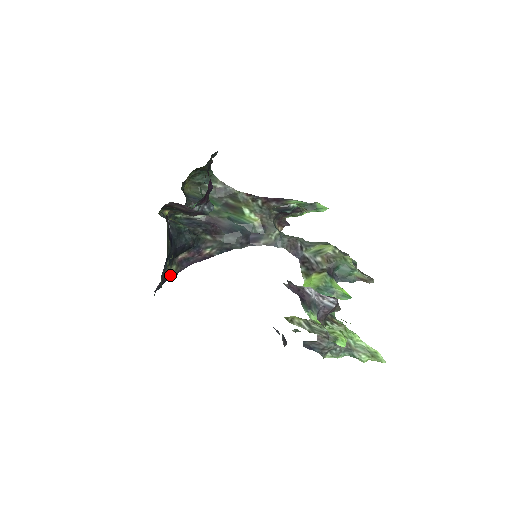
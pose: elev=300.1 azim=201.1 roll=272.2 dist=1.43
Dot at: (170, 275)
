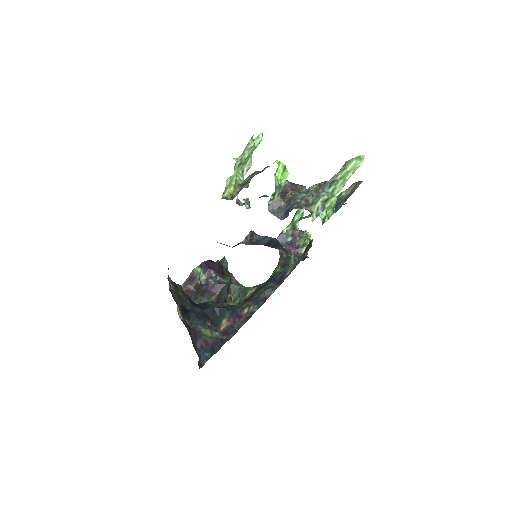
Dot at: (214, 339)
